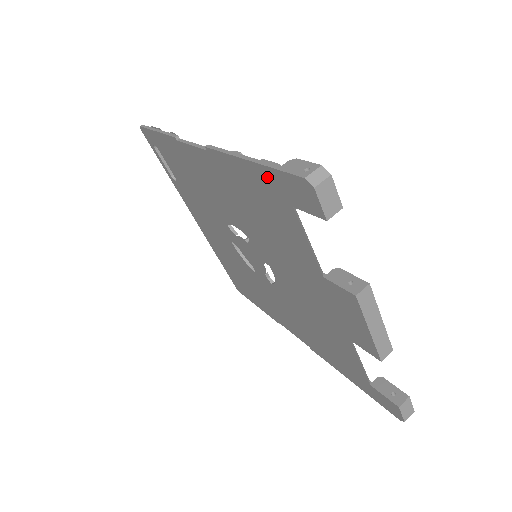
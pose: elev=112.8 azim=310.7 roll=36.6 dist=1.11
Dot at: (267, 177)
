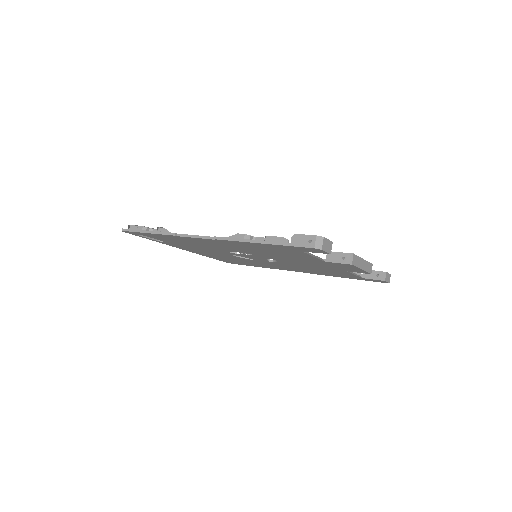
Dot at: (280, 247)
